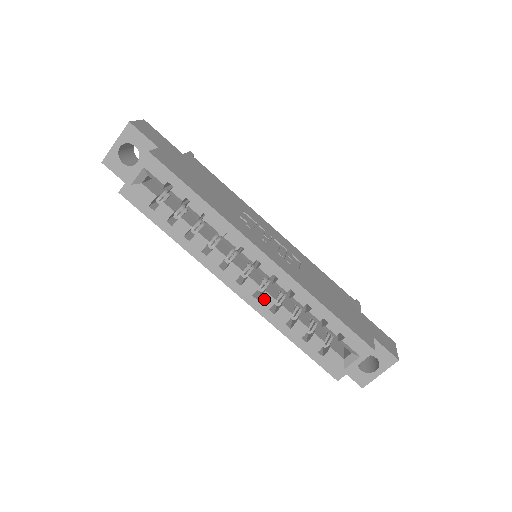
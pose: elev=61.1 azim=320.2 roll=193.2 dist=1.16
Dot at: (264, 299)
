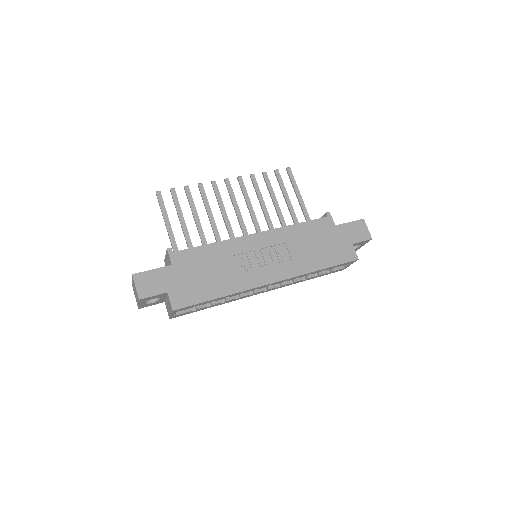
Dot at: (284, 285)
